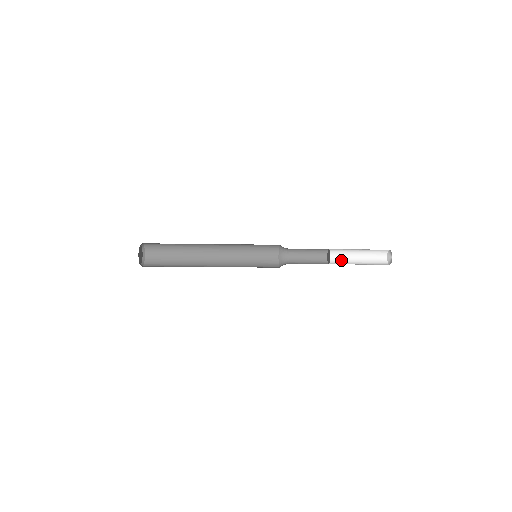
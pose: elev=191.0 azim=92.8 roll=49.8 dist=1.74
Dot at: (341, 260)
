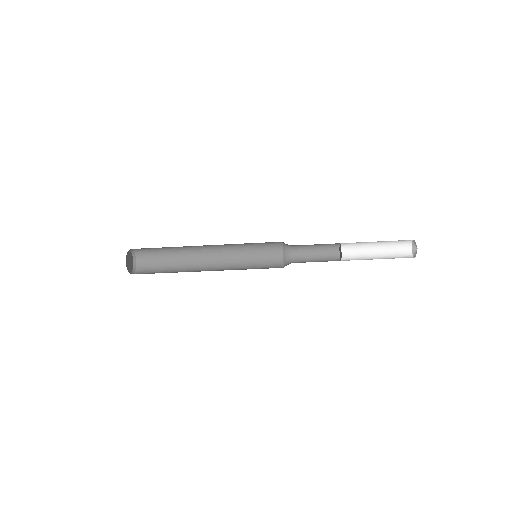
Dot at: (356, 255)
